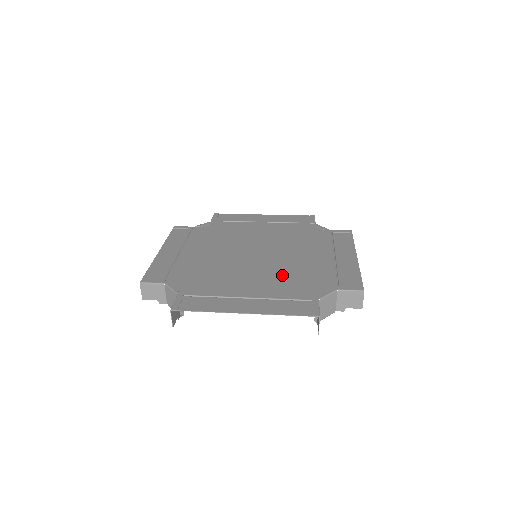
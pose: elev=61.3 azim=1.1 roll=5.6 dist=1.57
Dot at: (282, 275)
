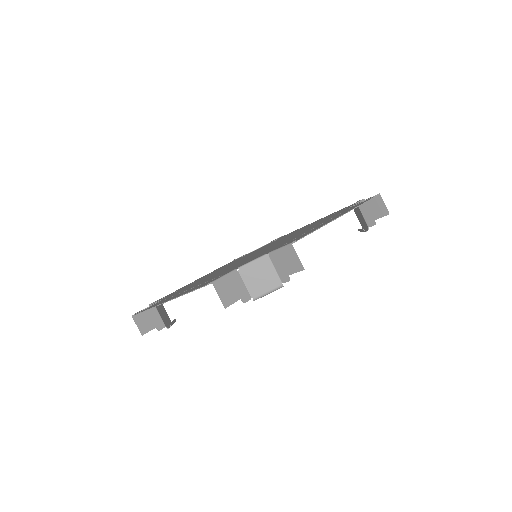
Dot at: (244, 261)
